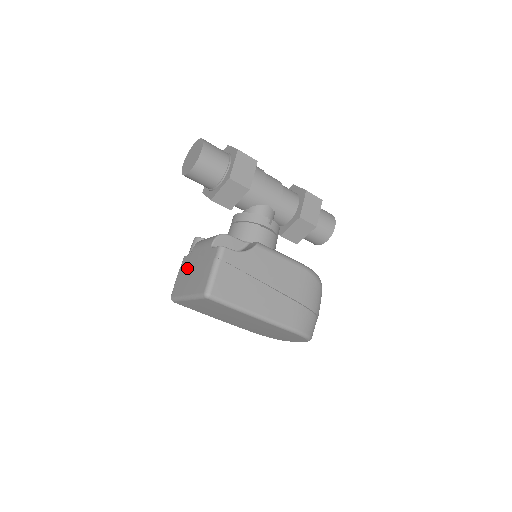
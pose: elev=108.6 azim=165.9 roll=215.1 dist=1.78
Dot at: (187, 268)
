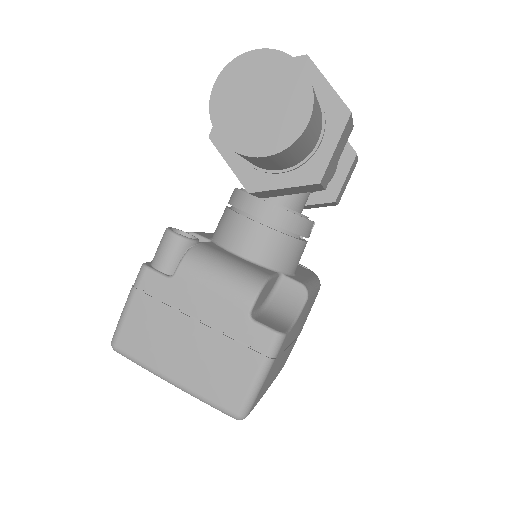
Dot at: (168, 315)
